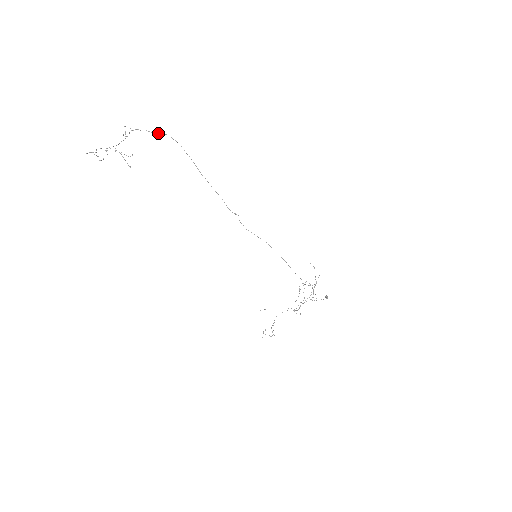
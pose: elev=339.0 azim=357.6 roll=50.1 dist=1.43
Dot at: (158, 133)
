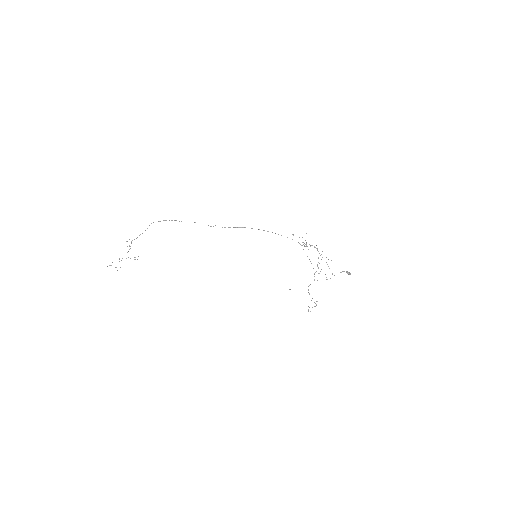
Dot at: (147, 228)
